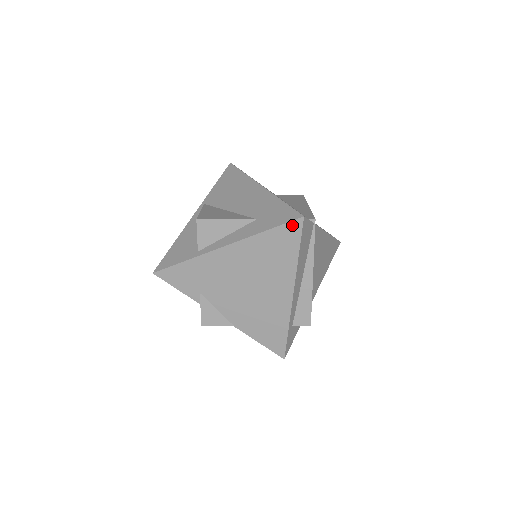
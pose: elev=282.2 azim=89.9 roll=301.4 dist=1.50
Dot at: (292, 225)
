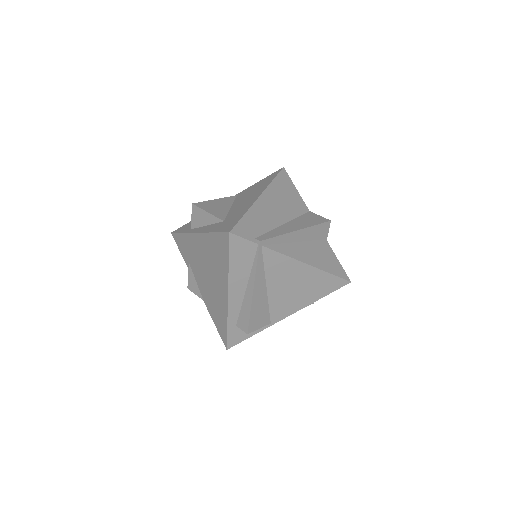
Dot at: (224, 236)
